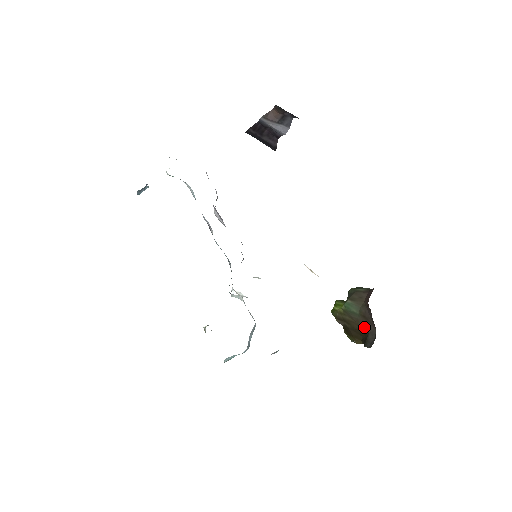
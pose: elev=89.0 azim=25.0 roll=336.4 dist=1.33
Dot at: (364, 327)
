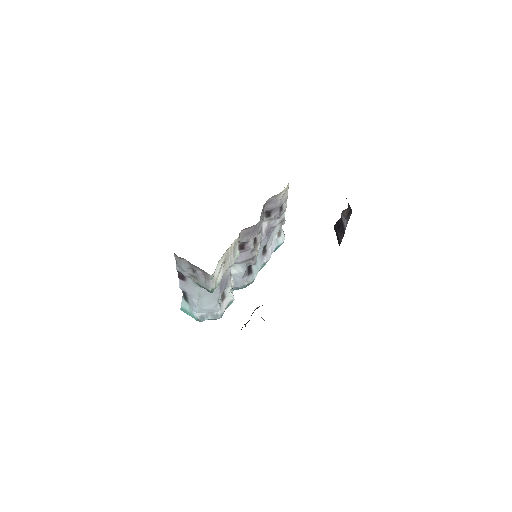
Dot at: occluded
